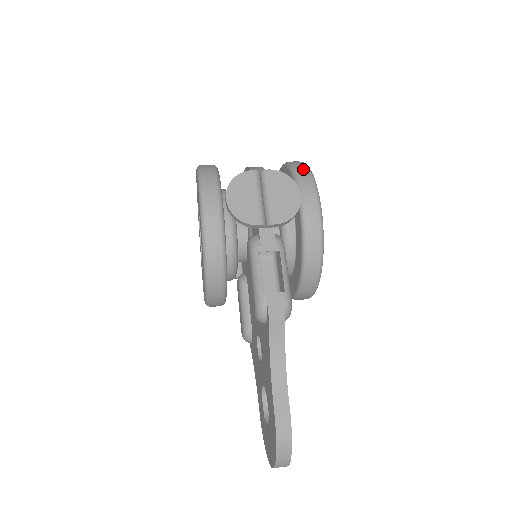
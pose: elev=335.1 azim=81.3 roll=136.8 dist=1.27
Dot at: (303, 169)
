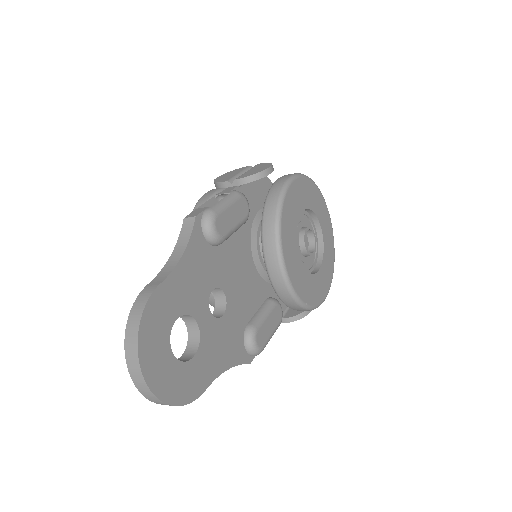
Dot at: occluded
